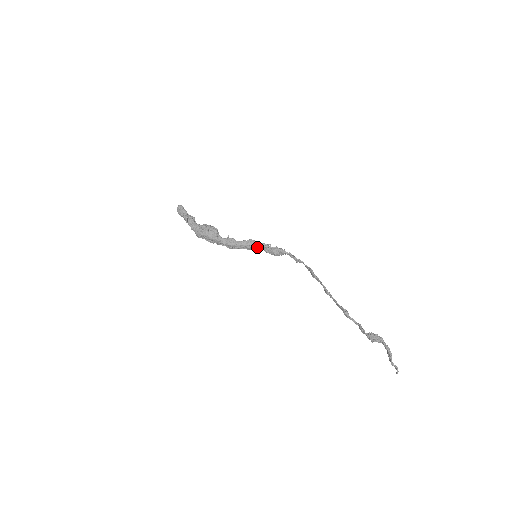
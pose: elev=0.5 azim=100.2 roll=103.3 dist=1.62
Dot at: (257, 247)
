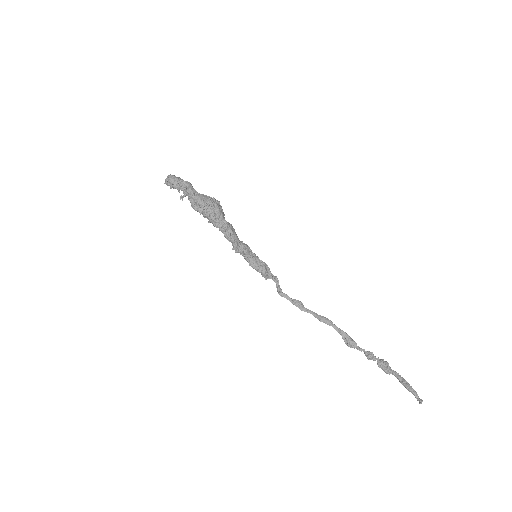
Dot at: (250, 254)
